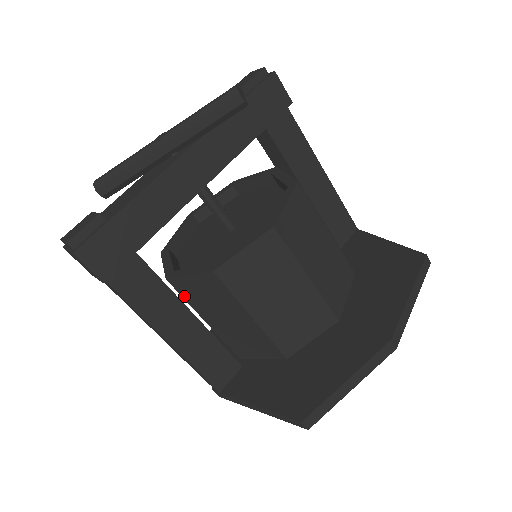
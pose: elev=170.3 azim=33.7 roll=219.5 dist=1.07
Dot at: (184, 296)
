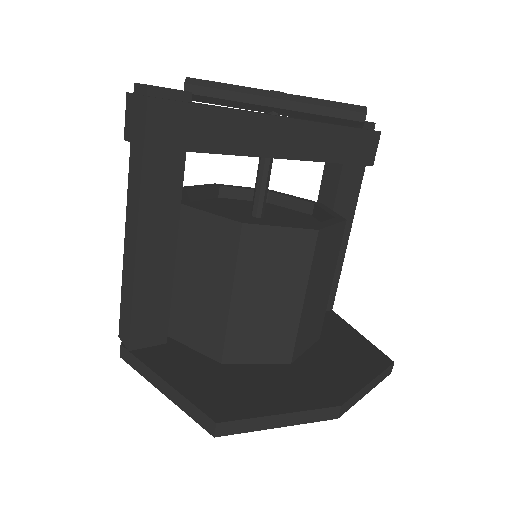
Dot at: (180, 232)
